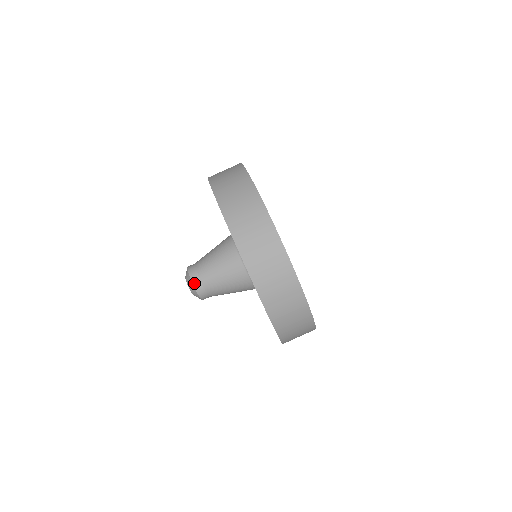
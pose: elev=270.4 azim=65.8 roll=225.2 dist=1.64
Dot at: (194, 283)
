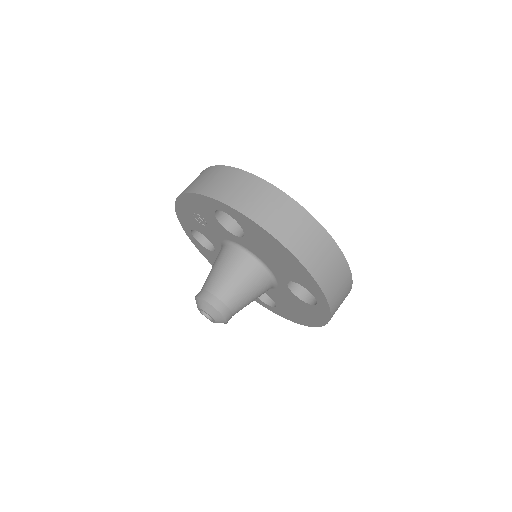
Dot at: (217, 308)
